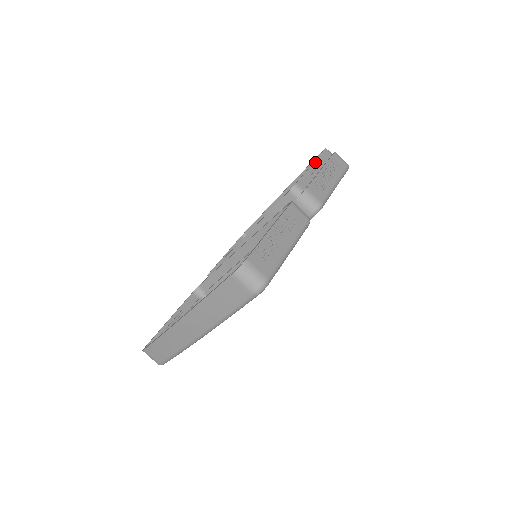
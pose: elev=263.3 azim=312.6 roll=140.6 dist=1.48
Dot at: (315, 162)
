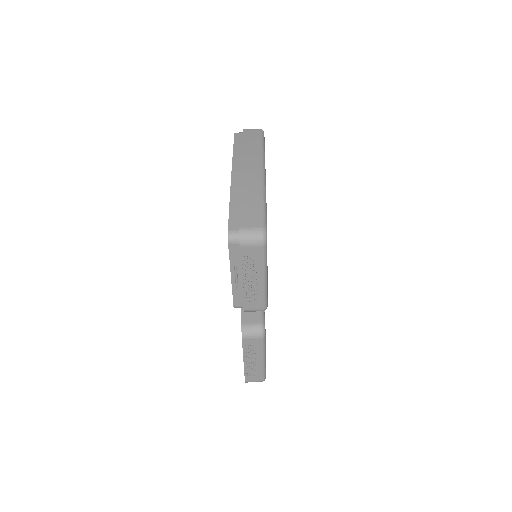
Dot at: (231, 271)
